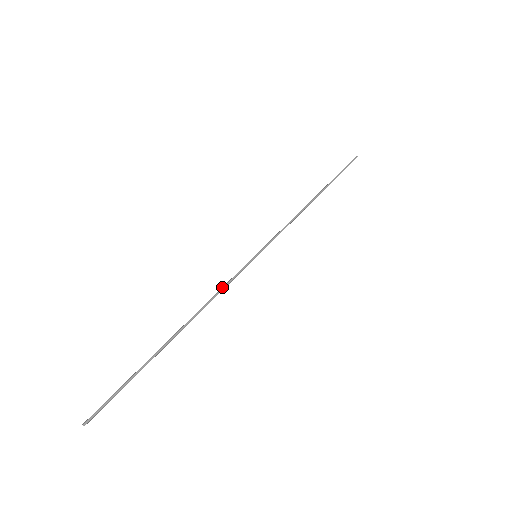
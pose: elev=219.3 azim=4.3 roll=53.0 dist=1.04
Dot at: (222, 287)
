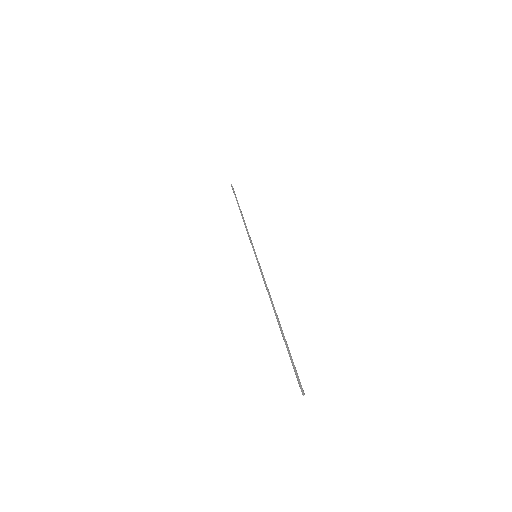
Dot at: occluded
